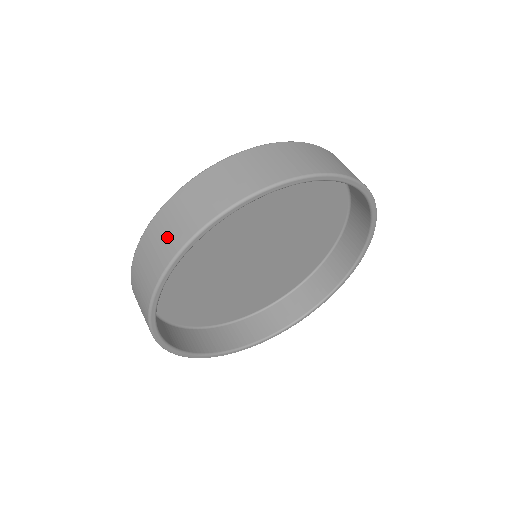
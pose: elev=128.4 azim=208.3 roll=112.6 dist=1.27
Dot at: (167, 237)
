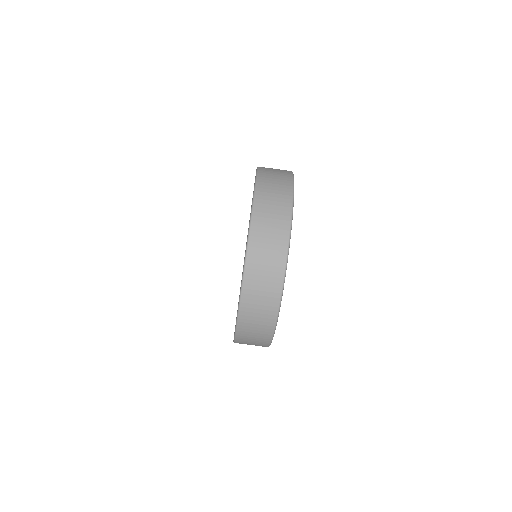
Dot at: (265, 293)
